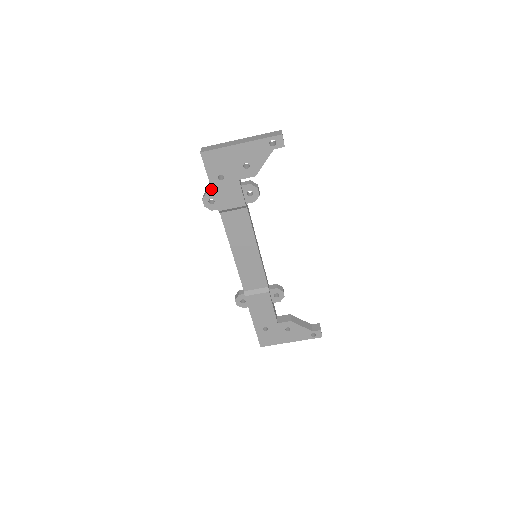
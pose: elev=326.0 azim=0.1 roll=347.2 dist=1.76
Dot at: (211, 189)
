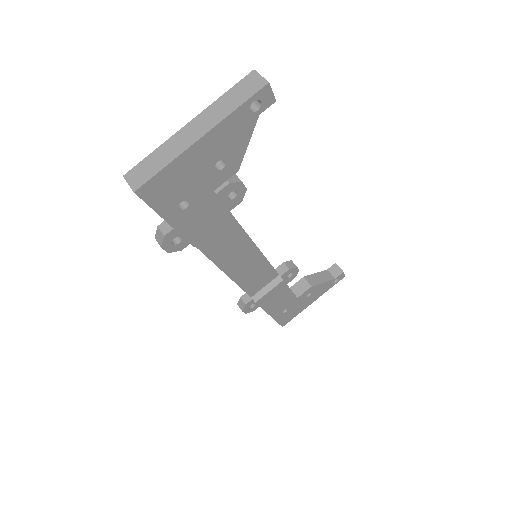
Dot at: (165, 223)
